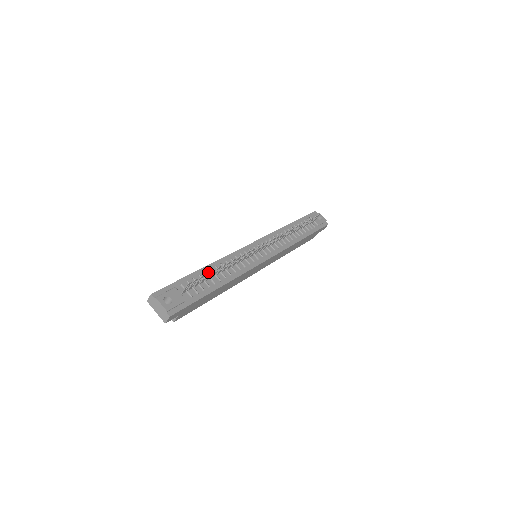
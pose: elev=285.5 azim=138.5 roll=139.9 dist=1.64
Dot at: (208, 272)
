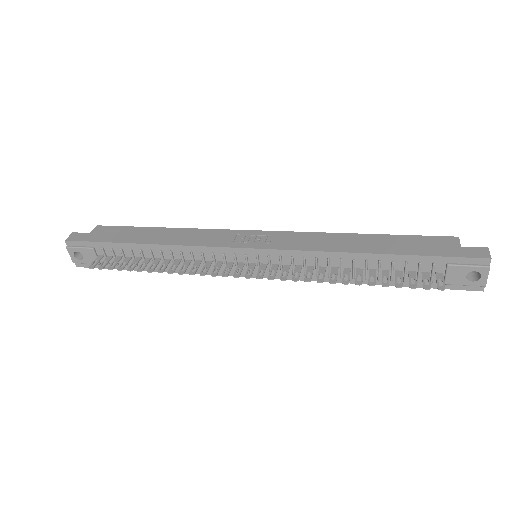
Dot at: (119, 270)
